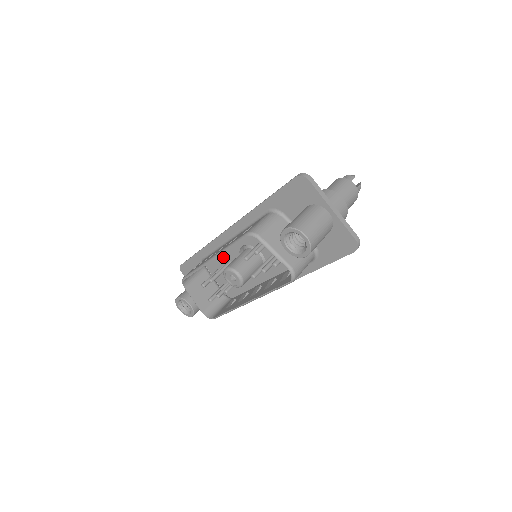
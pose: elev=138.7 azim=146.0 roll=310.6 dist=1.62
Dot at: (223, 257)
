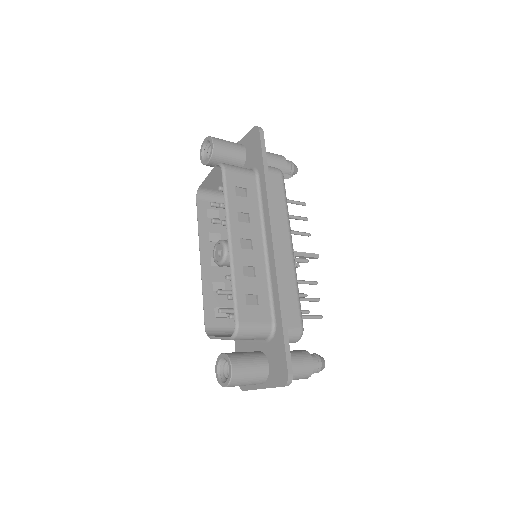
Dot at: occluded
